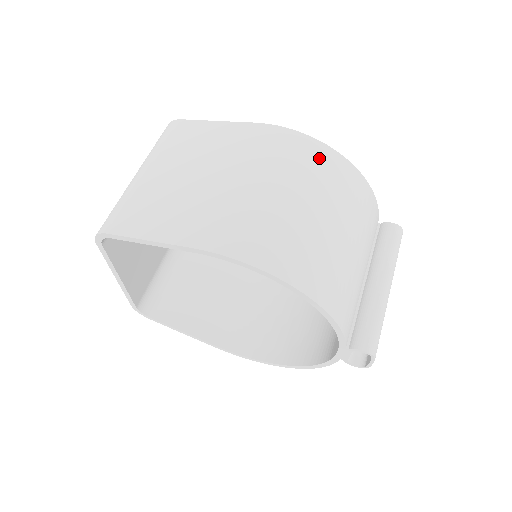
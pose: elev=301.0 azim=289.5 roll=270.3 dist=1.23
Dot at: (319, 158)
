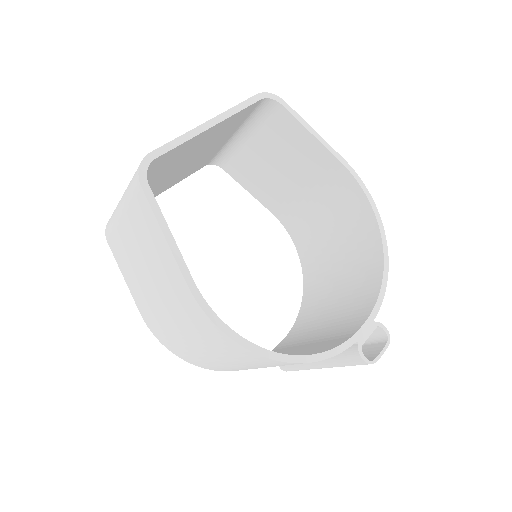
Dot at: (232, 348)
